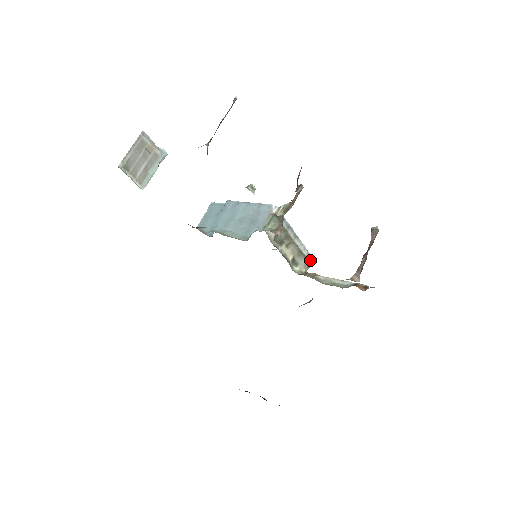
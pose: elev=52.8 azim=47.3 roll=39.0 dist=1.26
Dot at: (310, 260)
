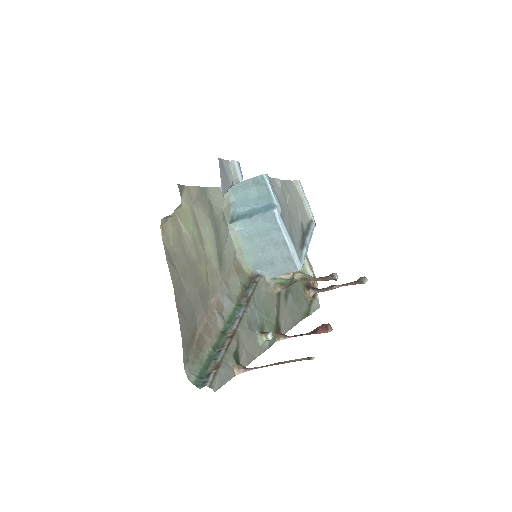
Dot at: occluded
